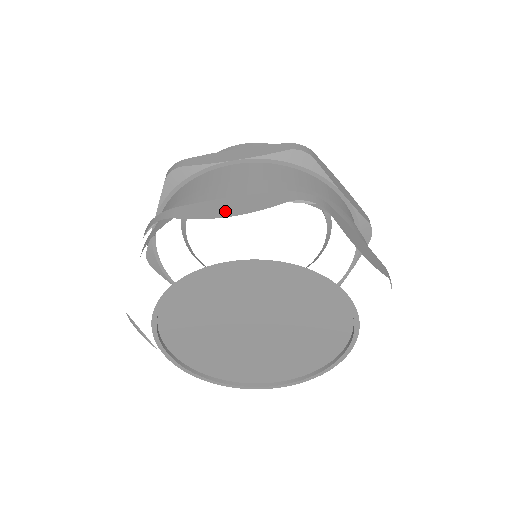
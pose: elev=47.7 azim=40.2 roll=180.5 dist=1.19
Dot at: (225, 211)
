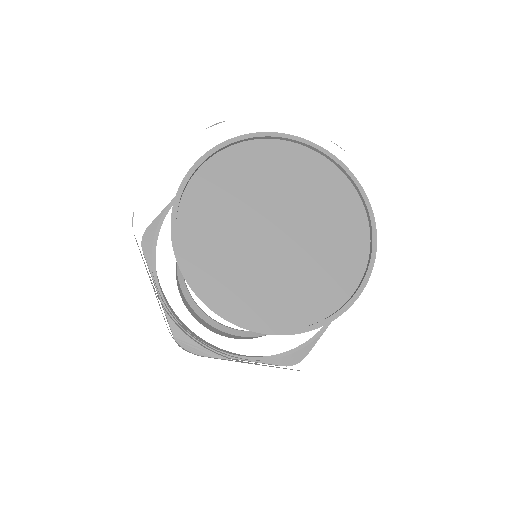
Dot at: occluded
